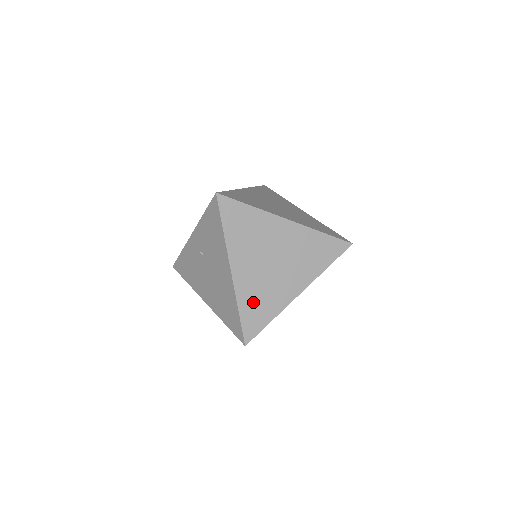
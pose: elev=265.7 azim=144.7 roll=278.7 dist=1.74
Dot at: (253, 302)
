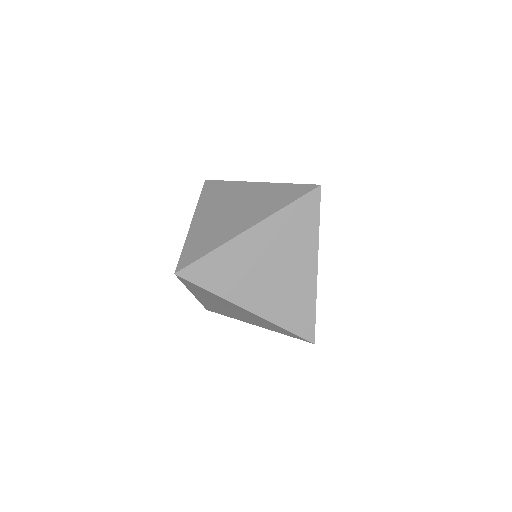
Dot at: (213, 307)
